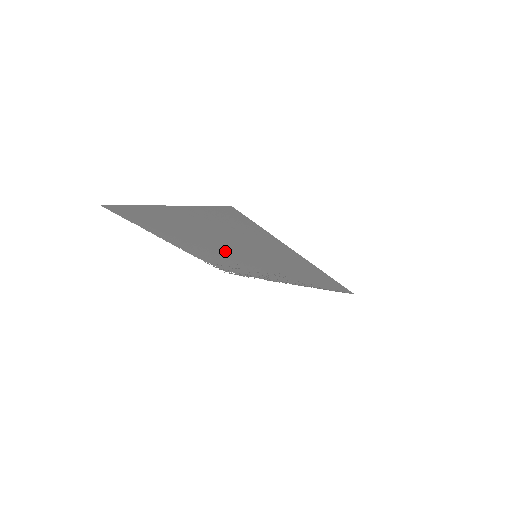
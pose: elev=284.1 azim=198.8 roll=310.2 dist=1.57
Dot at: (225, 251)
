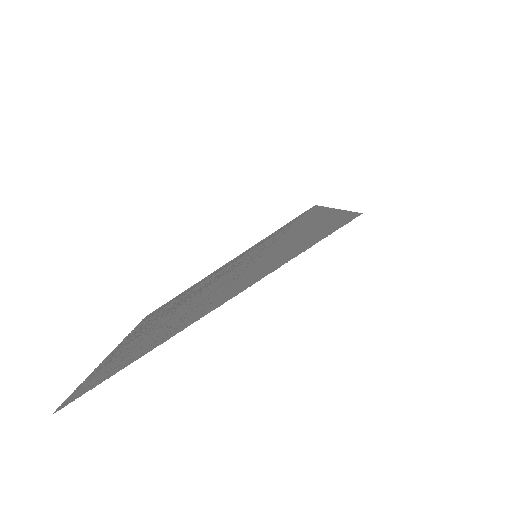
Dot at: (210, 286)
